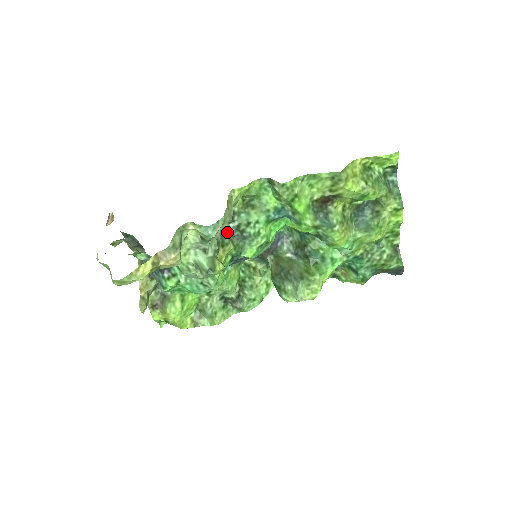
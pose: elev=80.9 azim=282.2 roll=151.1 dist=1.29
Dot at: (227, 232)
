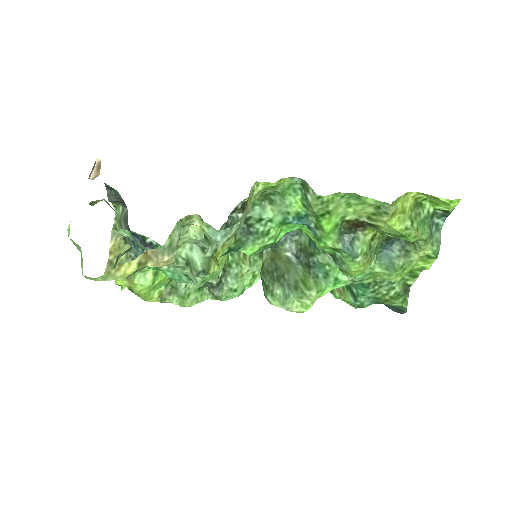
Dot at: (232, 222)
